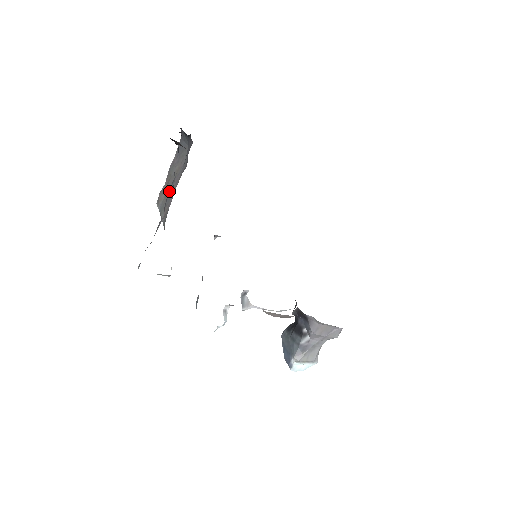
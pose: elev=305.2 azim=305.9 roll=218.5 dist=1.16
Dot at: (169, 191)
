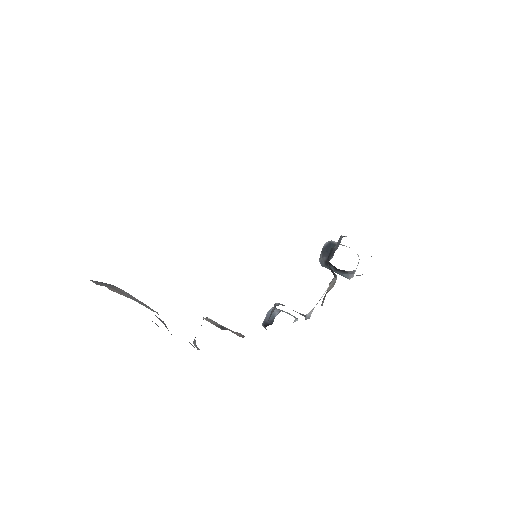
Dot at: occluded
